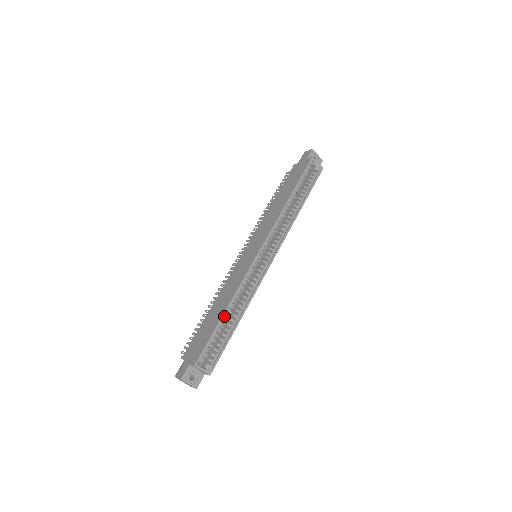
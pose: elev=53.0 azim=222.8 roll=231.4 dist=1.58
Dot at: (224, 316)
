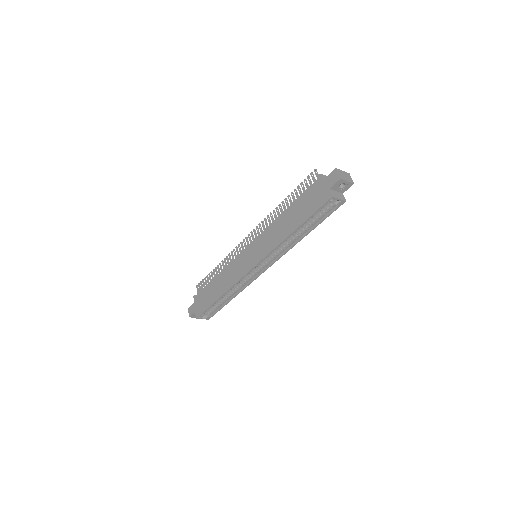
Dot at: (219, 298)
